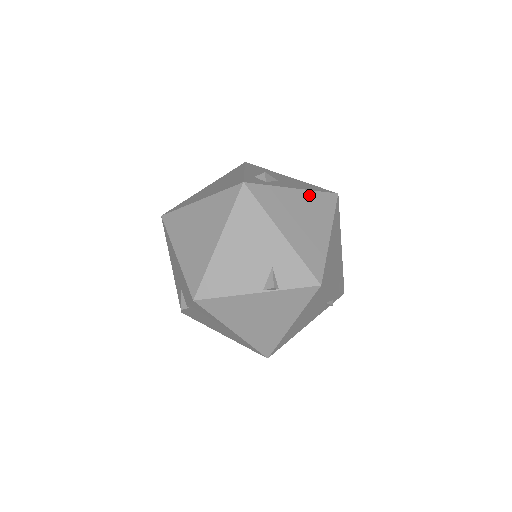
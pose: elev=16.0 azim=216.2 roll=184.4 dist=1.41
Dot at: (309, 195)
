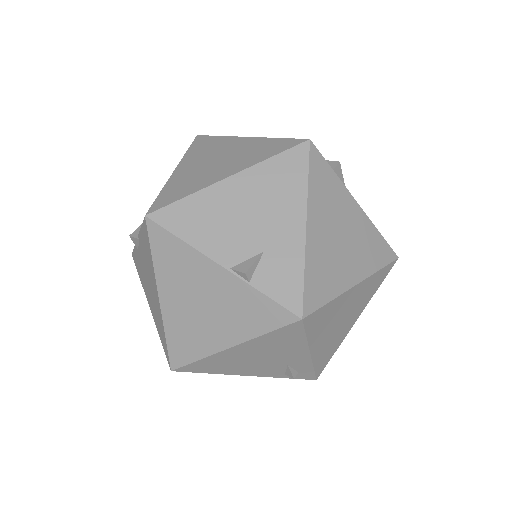
Dot at: (368, 225)
